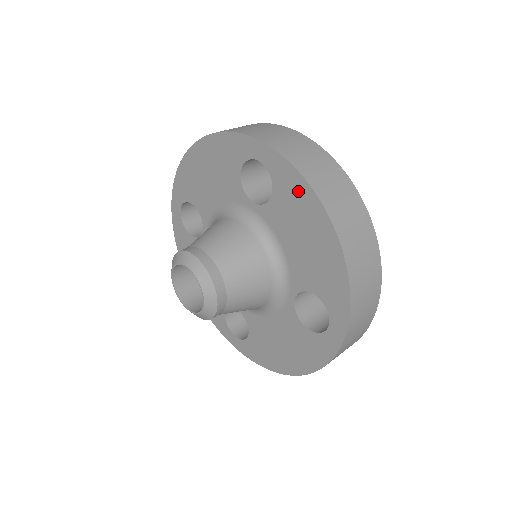
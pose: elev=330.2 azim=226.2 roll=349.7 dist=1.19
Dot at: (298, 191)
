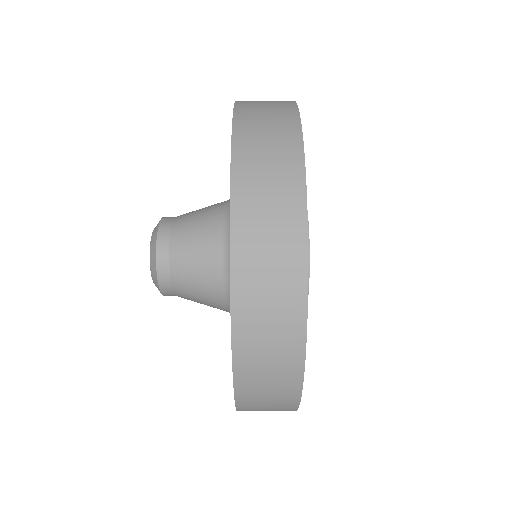
Dot at: occluded
